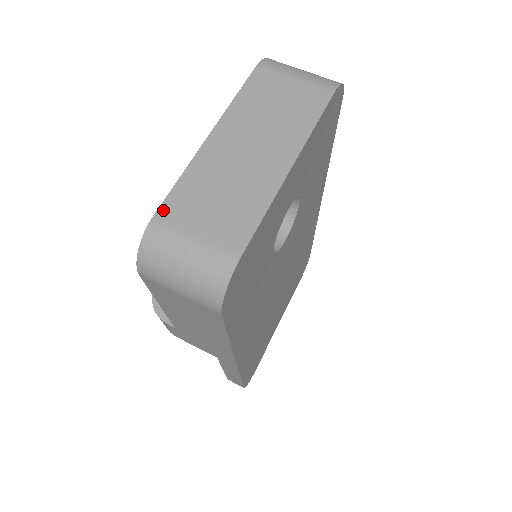
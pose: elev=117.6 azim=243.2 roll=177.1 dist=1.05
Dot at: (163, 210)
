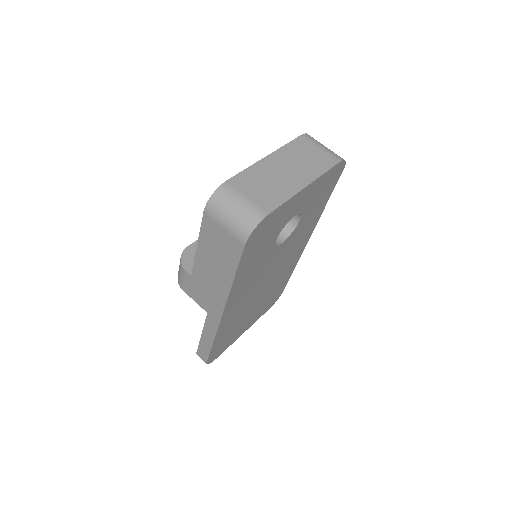
Dot at: (233, 180)
